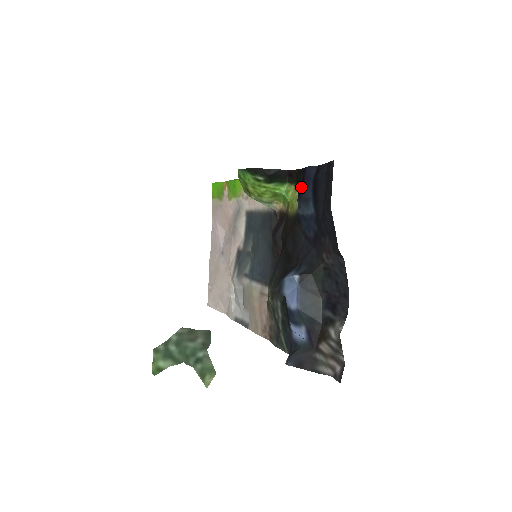
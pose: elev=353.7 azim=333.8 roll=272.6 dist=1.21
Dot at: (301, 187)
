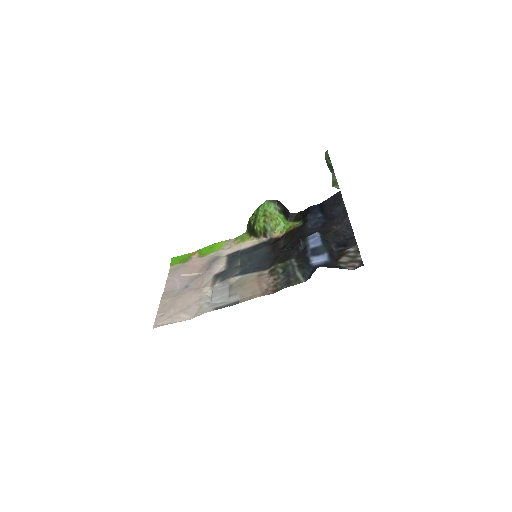
Dot at: (308, 212)
